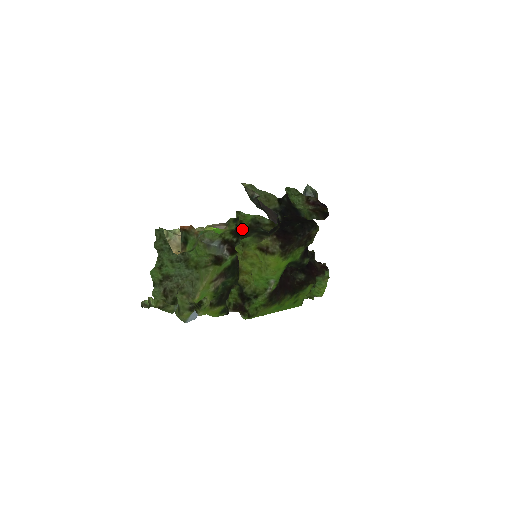
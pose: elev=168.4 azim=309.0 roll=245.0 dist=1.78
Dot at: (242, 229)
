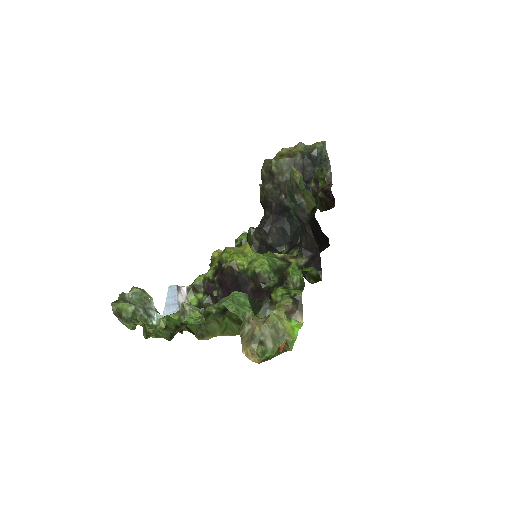
Dot at: occluded
